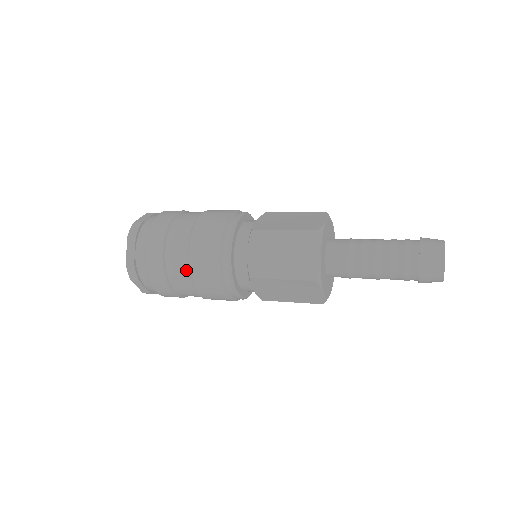
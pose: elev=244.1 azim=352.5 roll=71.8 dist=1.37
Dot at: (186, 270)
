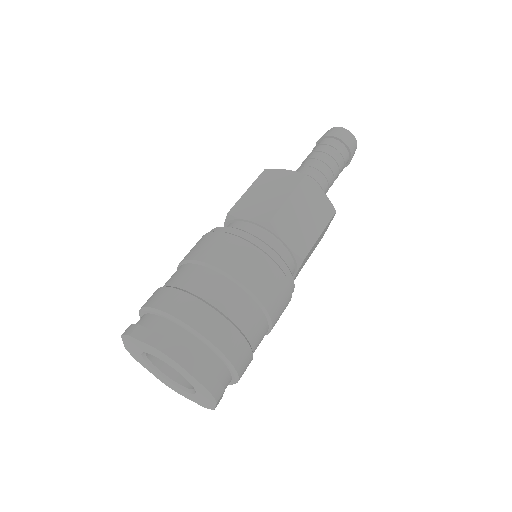
Dot at: (218, 276)
